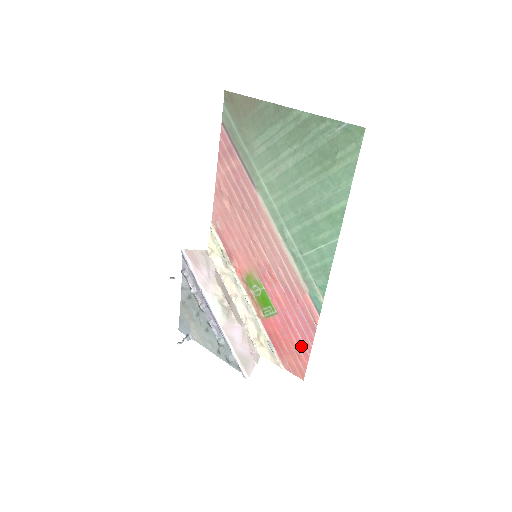
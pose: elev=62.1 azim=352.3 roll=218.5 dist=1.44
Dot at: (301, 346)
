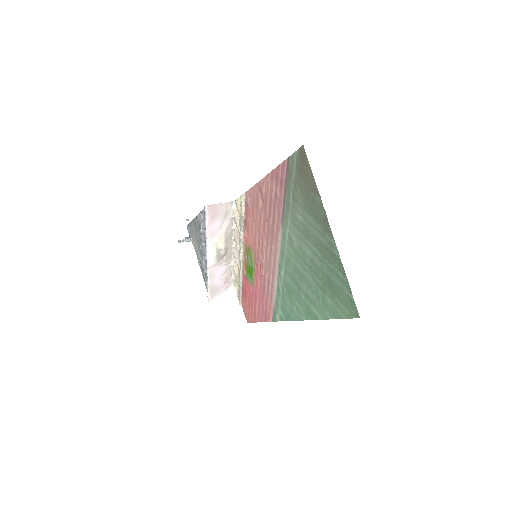
Dot at: (255, 314)
